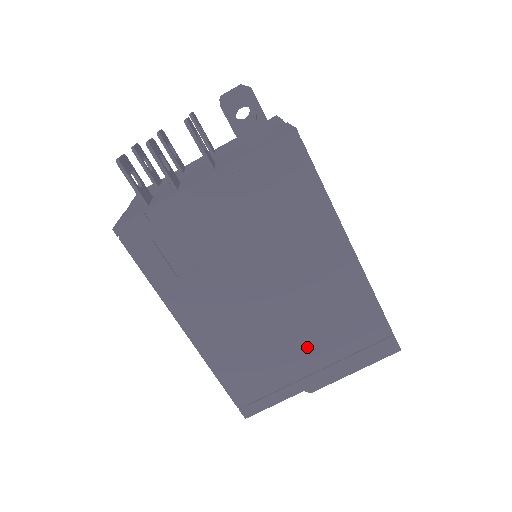
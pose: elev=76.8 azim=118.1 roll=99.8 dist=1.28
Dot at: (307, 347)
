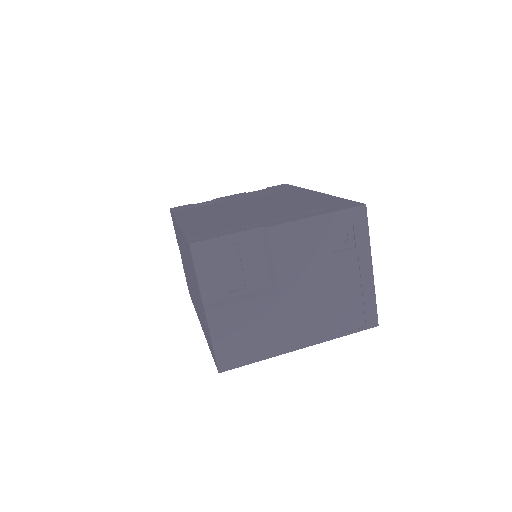
Dot at: (272, 214)
